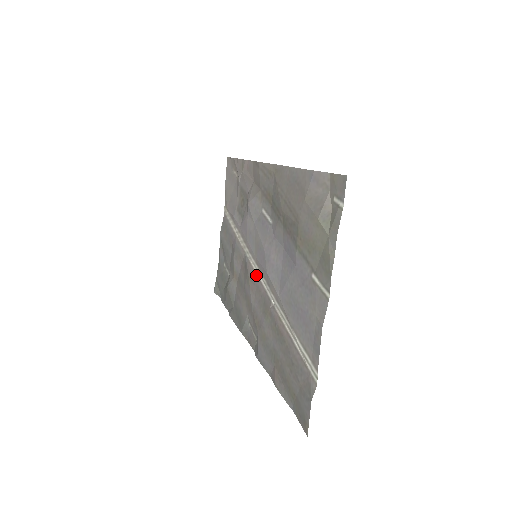
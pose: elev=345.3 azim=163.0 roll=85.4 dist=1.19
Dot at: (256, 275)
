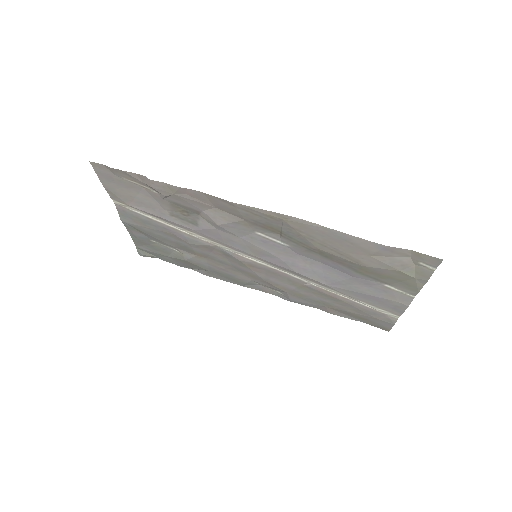
Dot at: (261, 265)
